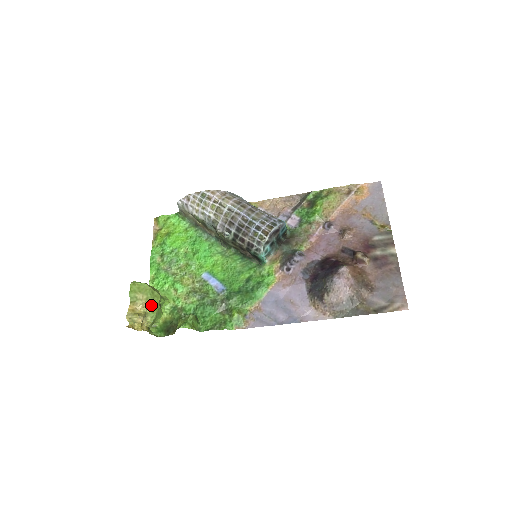
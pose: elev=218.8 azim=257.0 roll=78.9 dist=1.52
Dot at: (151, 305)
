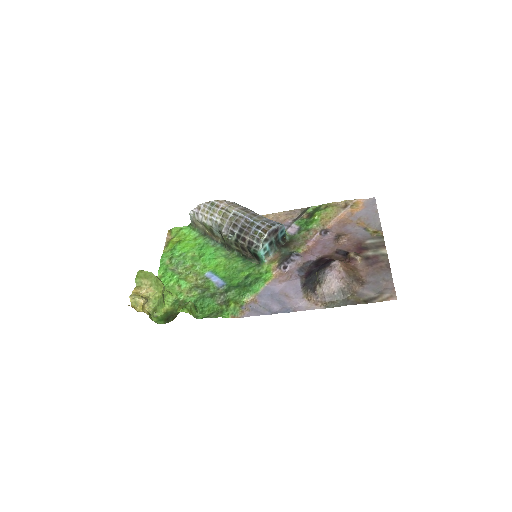
Dot at: (154, 292)
